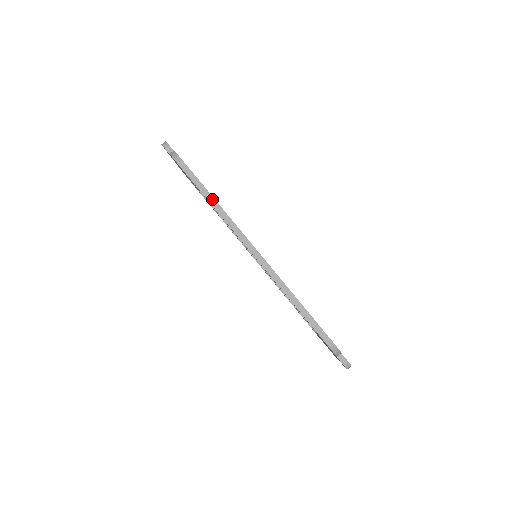
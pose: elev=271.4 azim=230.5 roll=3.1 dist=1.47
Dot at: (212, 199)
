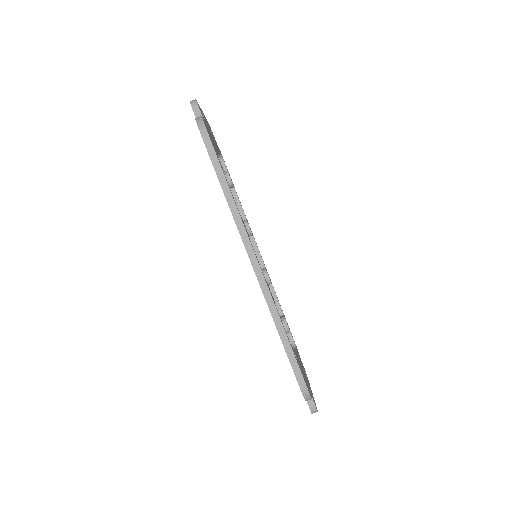
Dot at: (227, 189)
